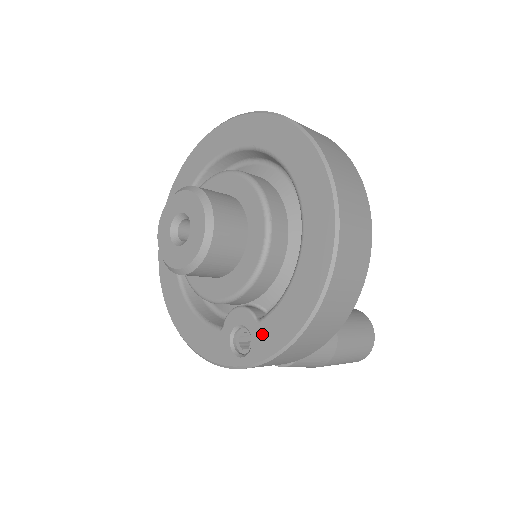
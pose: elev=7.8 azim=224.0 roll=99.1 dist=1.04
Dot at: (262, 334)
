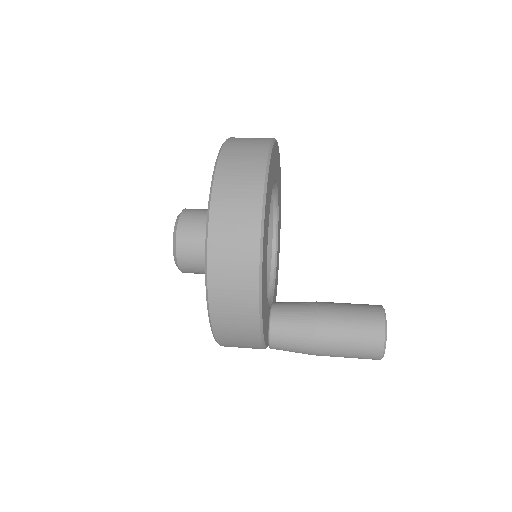
Dot at: occluded
